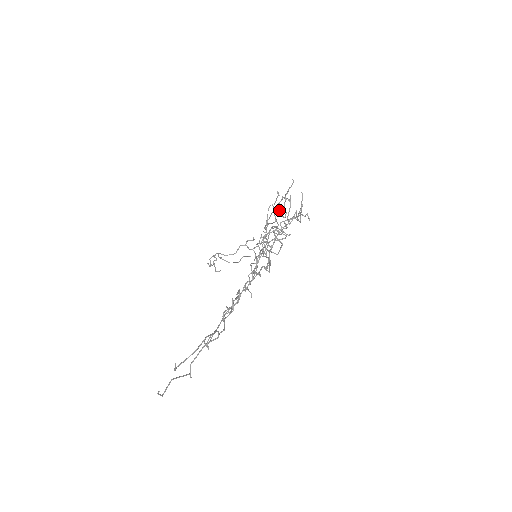
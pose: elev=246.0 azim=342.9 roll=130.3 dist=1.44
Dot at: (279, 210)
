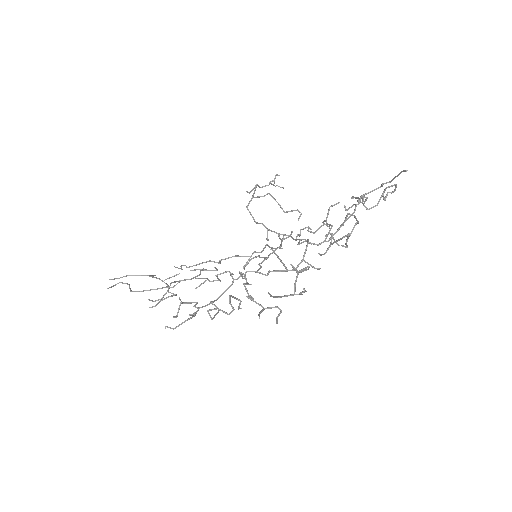
Dot at: (331, 235)
